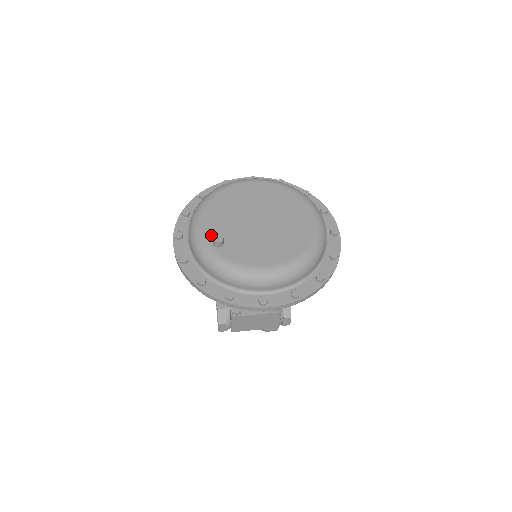
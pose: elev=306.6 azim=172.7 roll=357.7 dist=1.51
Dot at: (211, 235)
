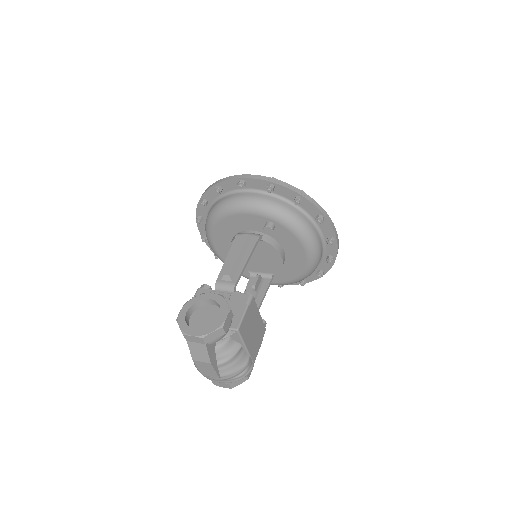
Dot at: occluded
